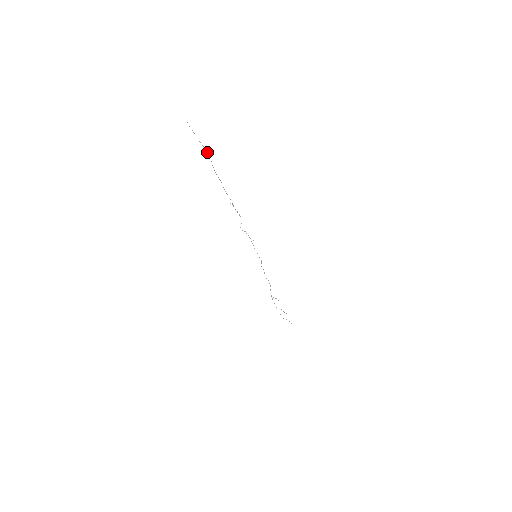
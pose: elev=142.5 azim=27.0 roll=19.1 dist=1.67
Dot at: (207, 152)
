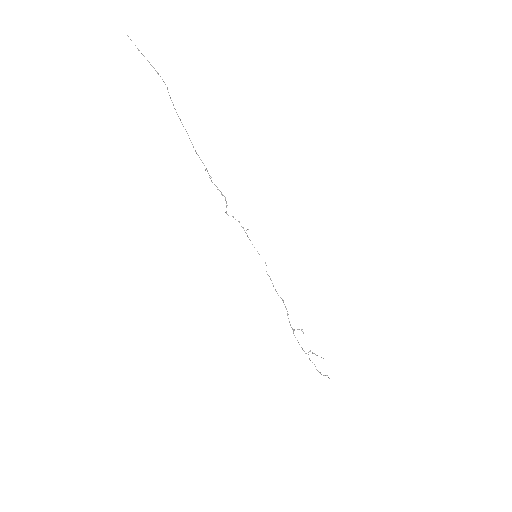
Dot at: (160, 76)
